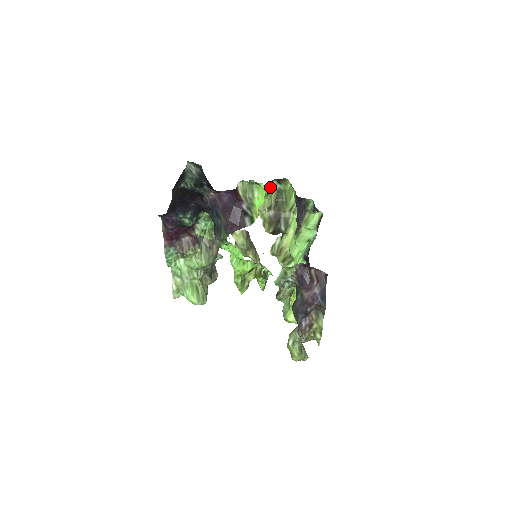
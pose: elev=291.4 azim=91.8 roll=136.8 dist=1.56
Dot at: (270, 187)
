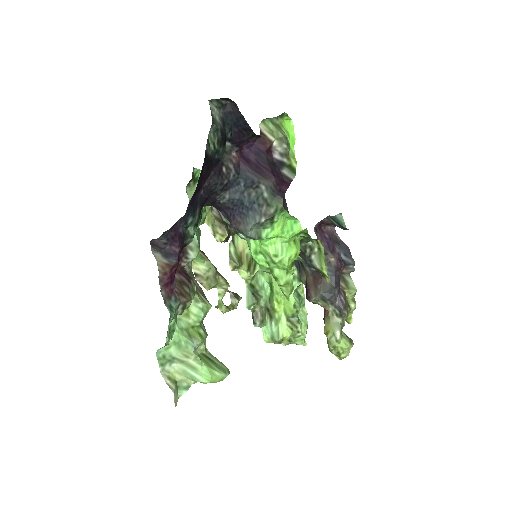
Dot at: occluded
